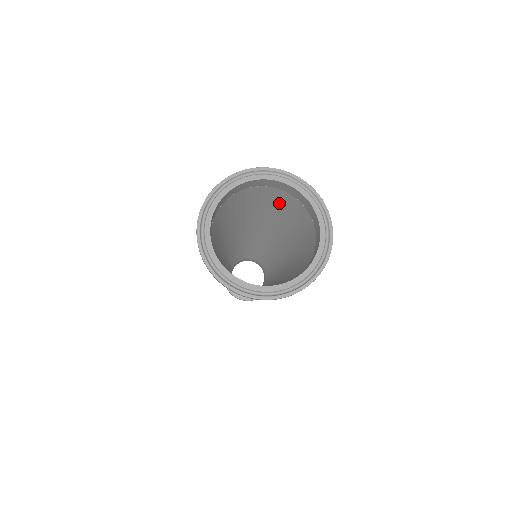
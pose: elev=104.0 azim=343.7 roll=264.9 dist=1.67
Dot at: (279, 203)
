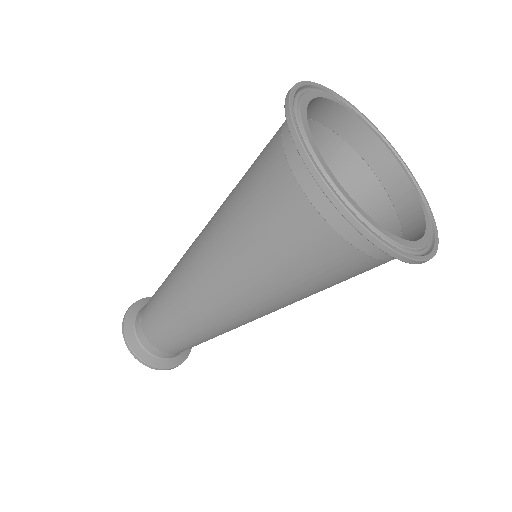
Dot at: occluded
